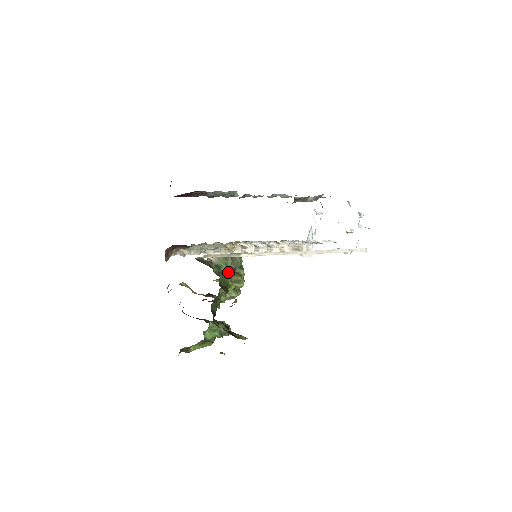
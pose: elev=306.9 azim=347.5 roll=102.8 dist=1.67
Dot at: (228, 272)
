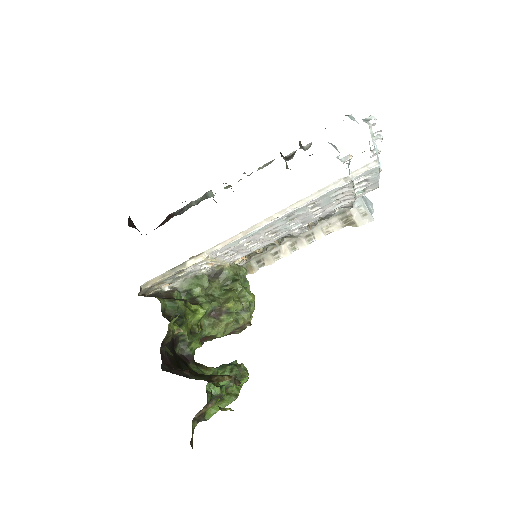
Dot at: (215, 293)
